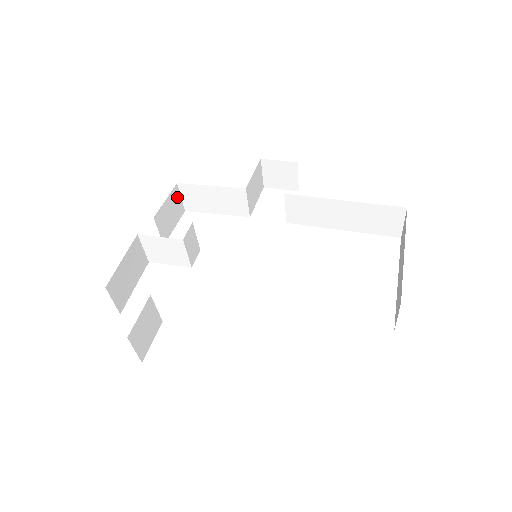
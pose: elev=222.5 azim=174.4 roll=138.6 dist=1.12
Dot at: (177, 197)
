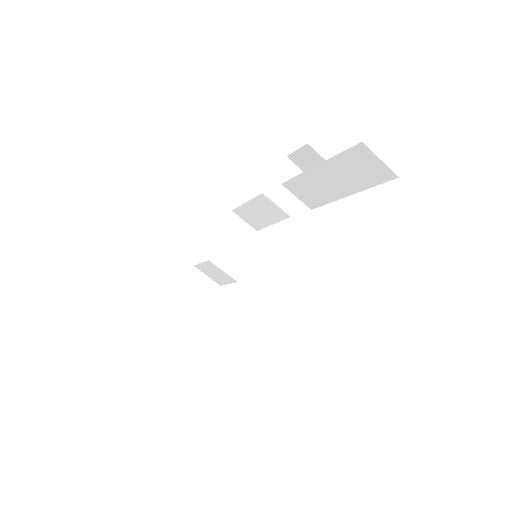
Dot at: (238, 222)
